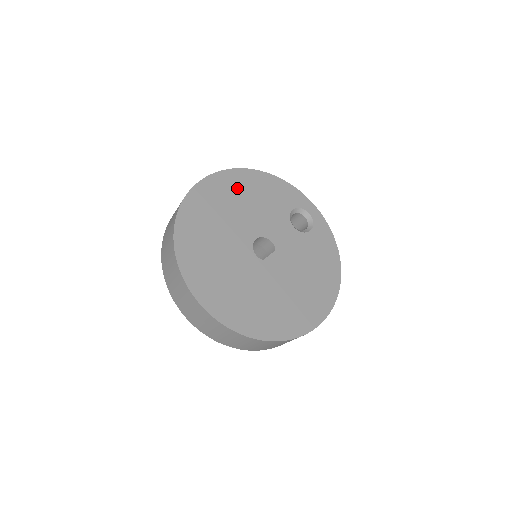
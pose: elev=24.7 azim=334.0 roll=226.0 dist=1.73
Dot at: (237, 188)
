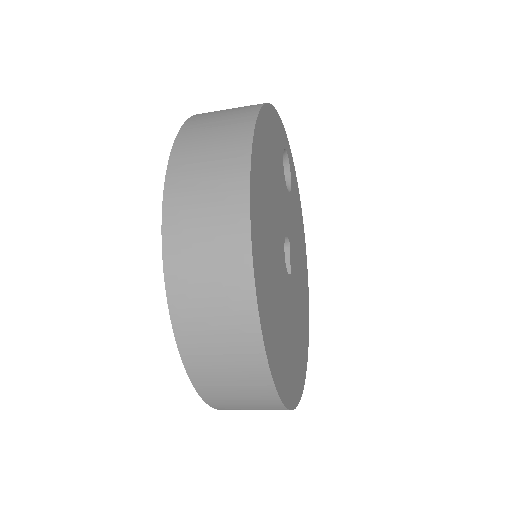
Dot at: (264, 169)
